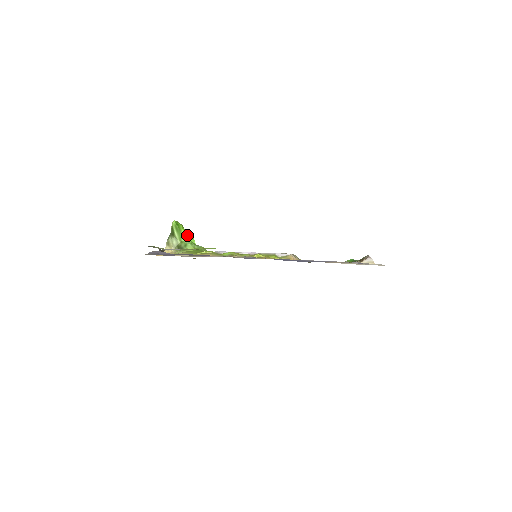
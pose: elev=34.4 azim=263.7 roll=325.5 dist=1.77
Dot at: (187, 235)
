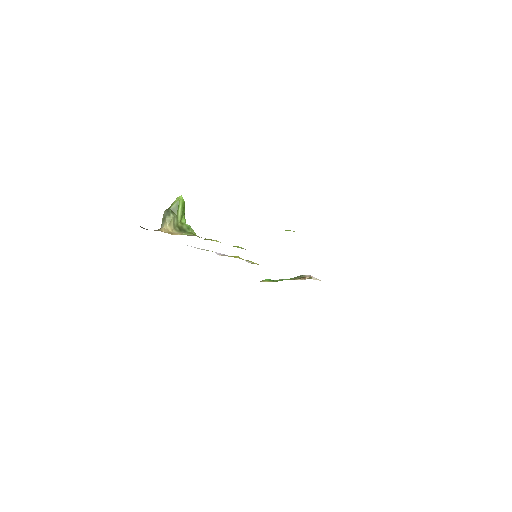
Dot at: (184, 217)
